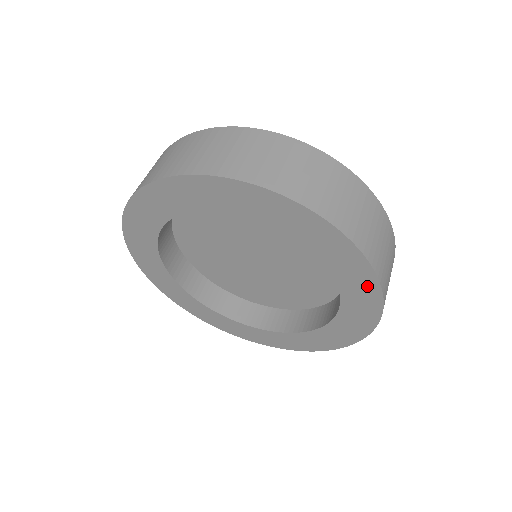
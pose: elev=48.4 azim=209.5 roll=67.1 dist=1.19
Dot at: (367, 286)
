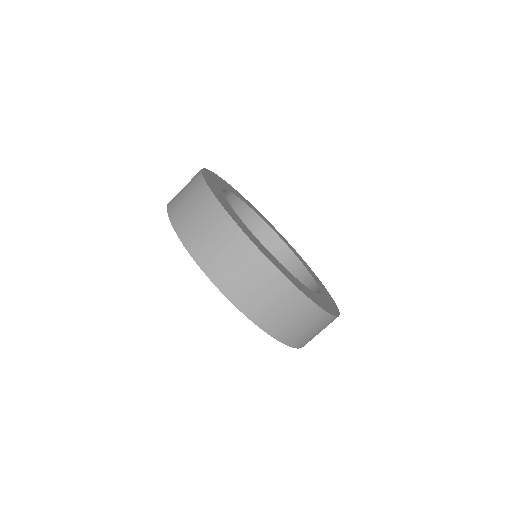
Dot at: occluded
